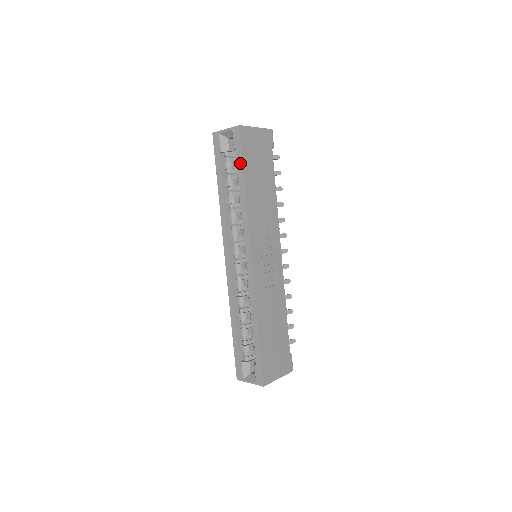
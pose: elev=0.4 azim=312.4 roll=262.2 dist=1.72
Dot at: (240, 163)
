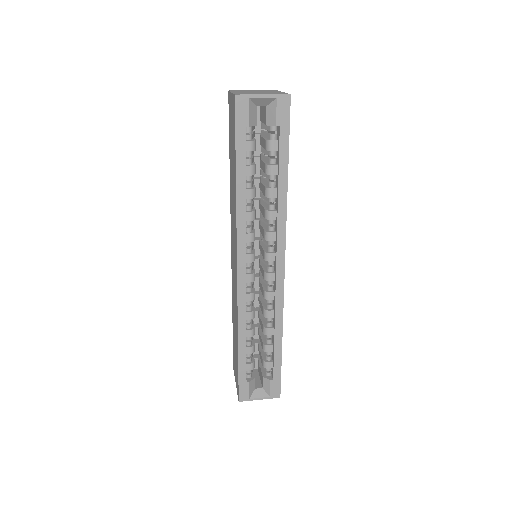
Dot at: (285, 148)
